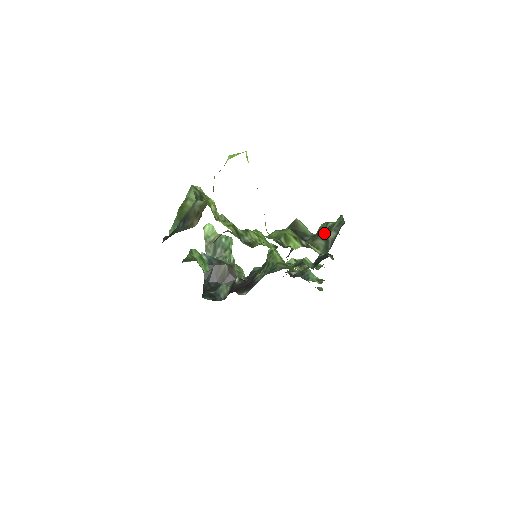
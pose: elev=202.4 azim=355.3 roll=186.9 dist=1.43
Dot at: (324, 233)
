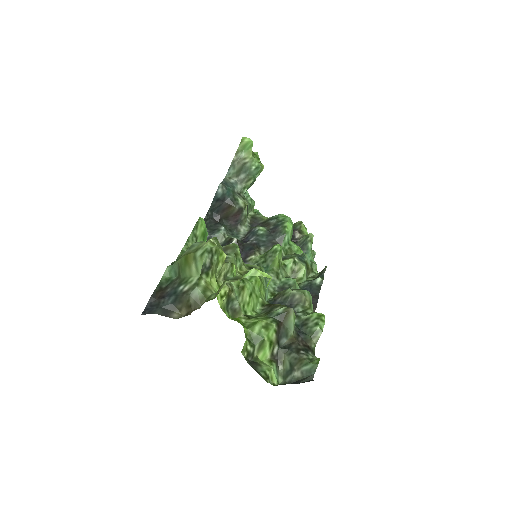
Dot at: (295, 361)
